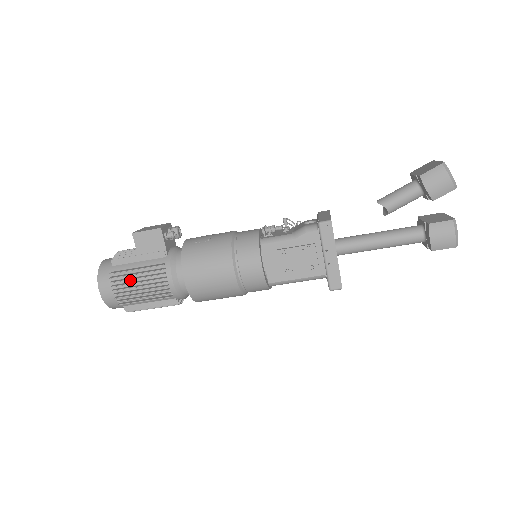
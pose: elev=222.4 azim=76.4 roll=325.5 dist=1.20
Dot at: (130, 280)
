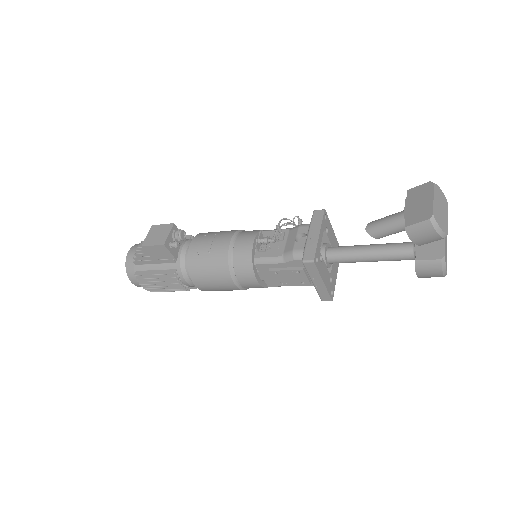
Dot at: (153, 279)
